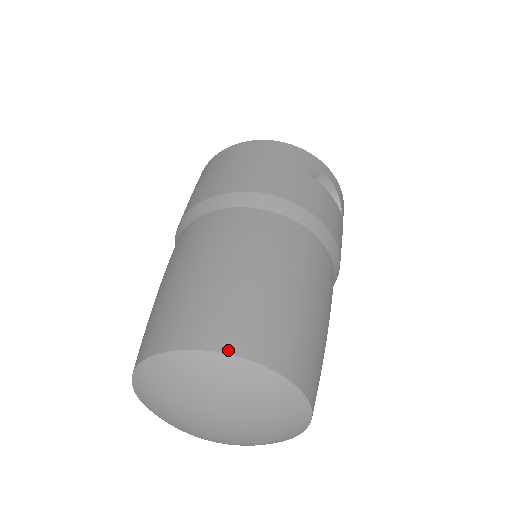
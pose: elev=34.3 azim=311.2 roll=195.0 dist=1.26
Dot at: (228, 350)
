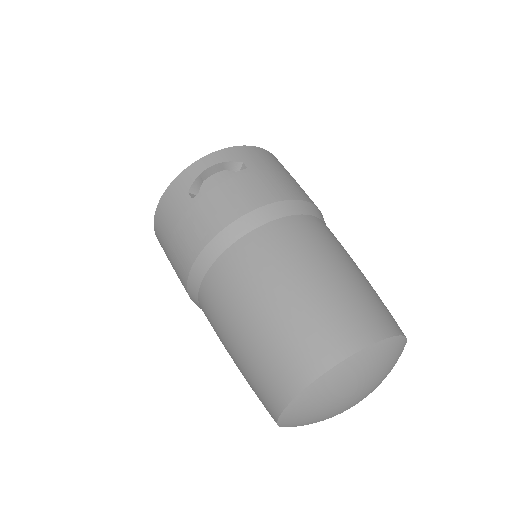
Dot at: (291, 396)
